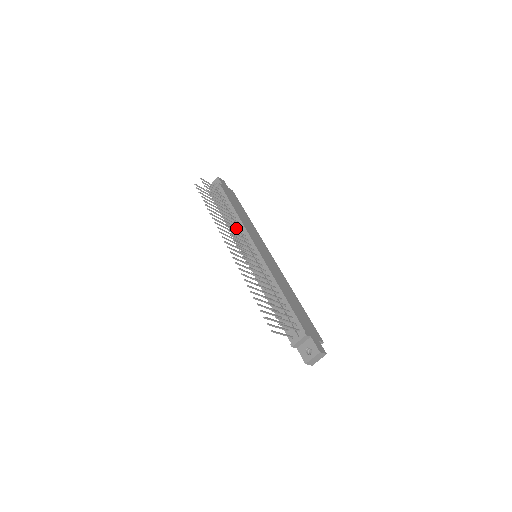
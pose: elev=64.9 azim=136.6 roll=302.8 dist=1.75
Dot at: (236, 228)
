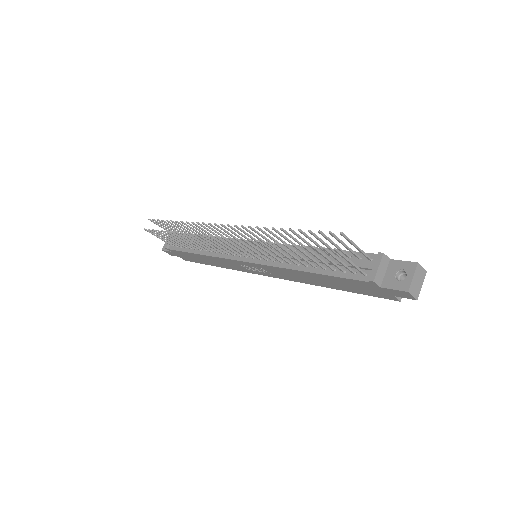
Dot at: occluded
